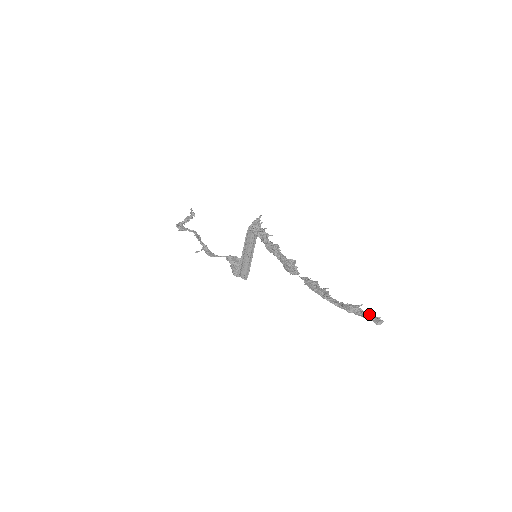
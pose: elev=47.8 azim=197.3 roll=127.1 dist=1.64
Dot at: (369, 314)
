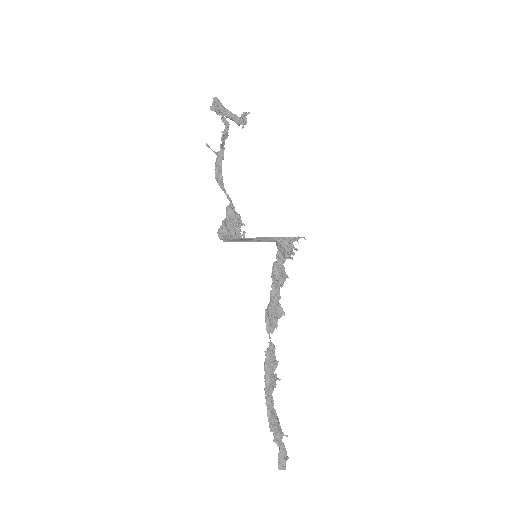
Dot at: (283, 451)
